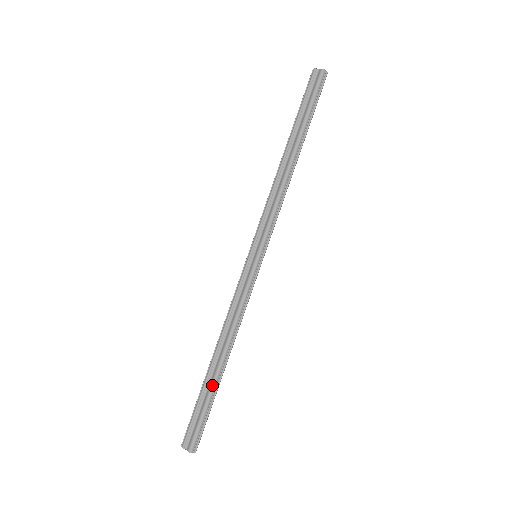
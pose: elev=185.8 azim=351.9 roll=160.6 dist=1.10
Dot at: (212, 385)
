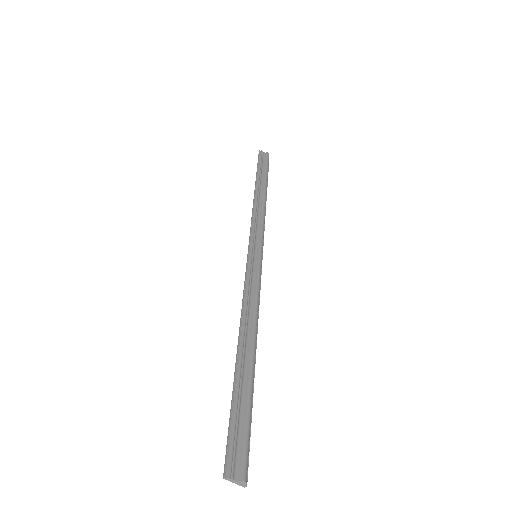
Dot at: (251, 379)
